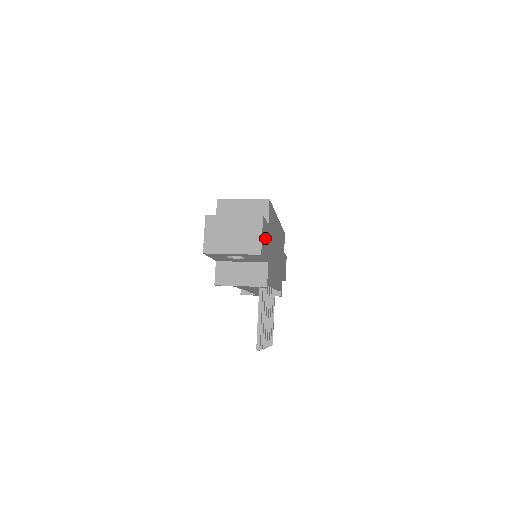
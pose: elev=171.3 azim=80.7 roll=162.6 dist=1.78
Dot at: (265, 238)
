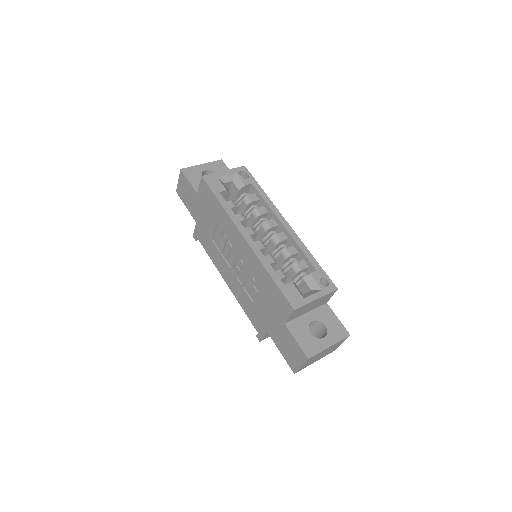
Dot at: occluded
